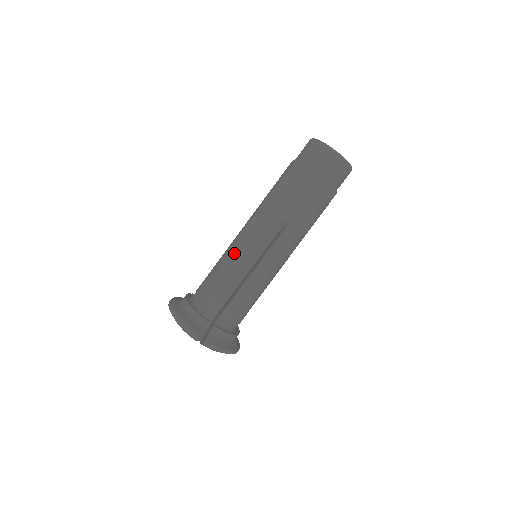
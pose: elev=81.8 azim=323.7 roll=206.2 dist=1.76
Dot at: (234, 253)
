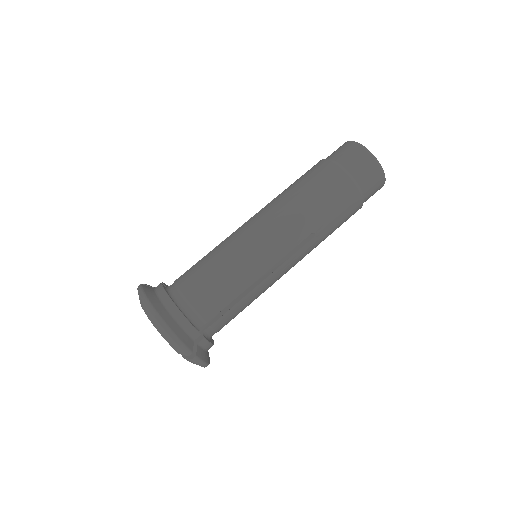
Dot at: (246, 255)
